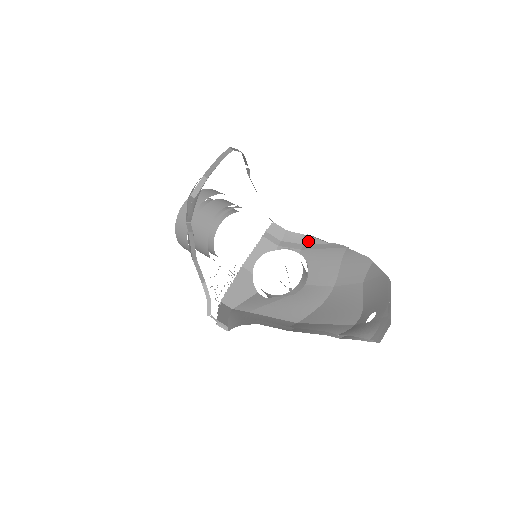
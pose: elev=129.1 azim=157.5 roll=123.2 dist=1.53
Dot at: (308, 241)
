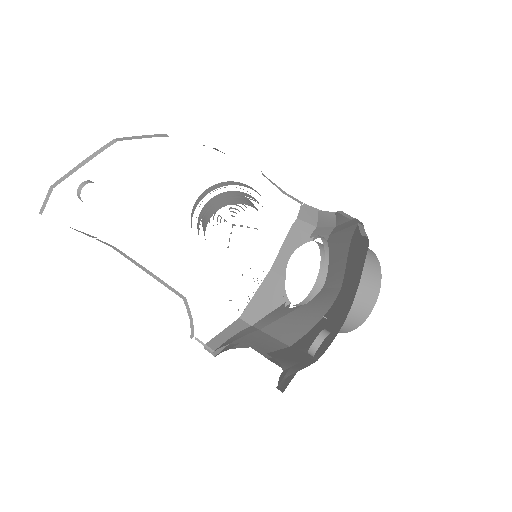
Dot at: (337, 221)
